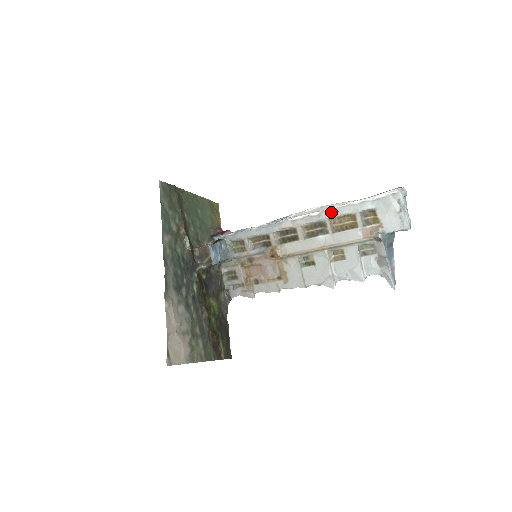
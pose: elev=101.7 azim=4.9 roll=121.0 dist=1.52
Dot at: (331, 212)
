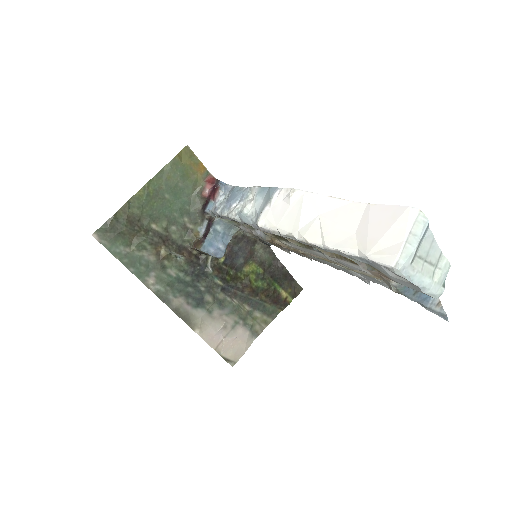
Dot at: occluded
